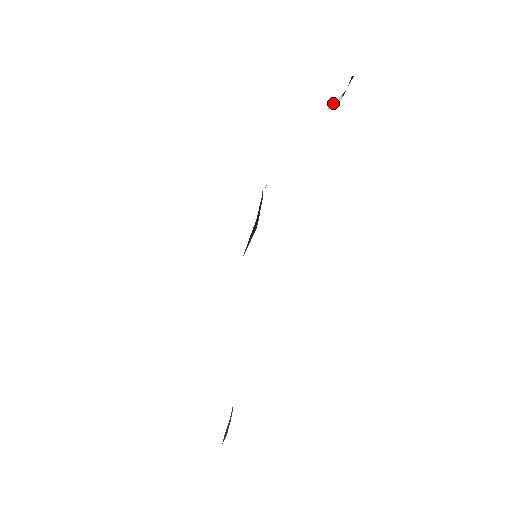
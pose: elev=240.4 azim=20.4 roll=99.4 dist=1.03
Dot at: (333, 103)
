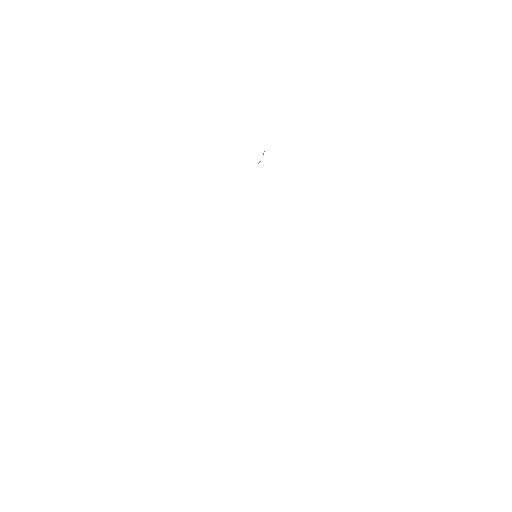
Dot at: (259, 161)
